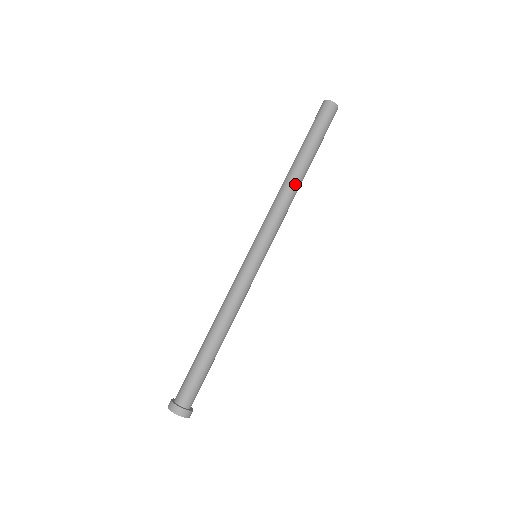
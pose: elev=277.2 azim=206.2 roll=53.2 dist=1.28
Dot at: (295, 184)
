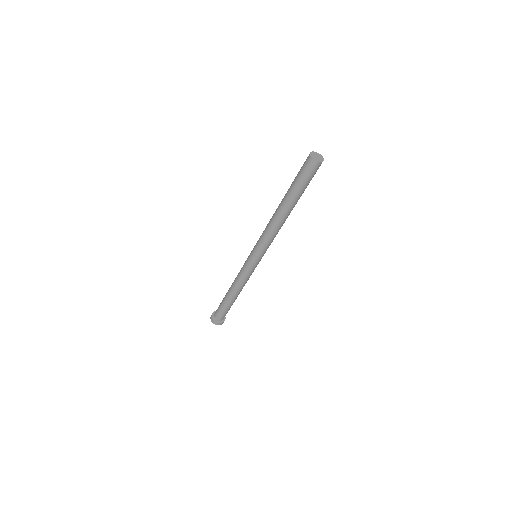
Dot at: occluded
